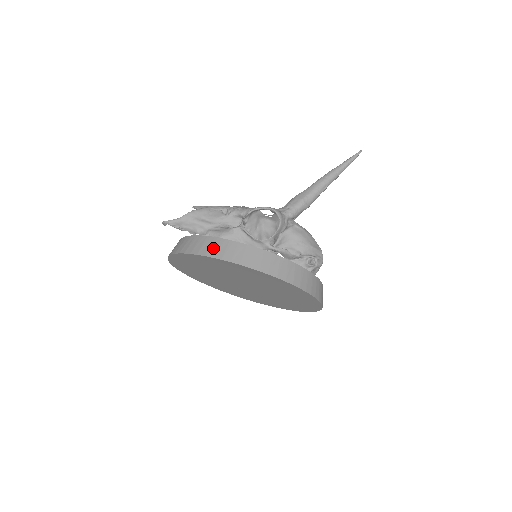
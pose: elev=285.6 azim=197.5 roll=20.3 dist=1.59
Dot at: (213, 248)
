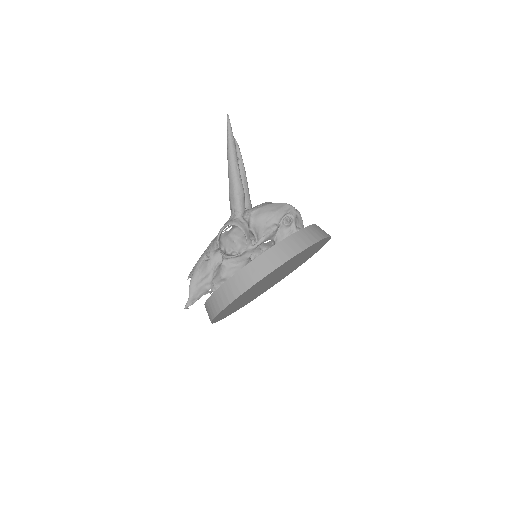
Dot at: (223, 298)
